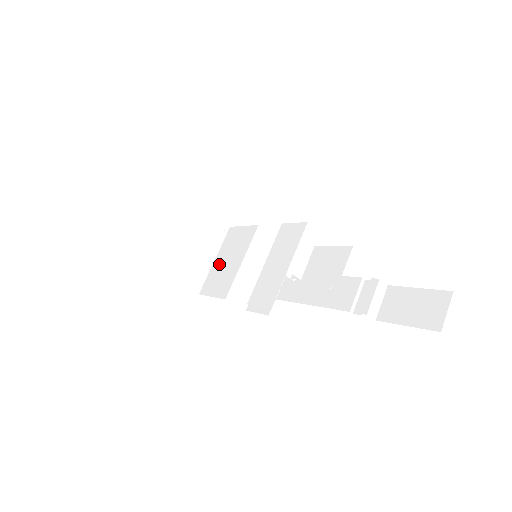
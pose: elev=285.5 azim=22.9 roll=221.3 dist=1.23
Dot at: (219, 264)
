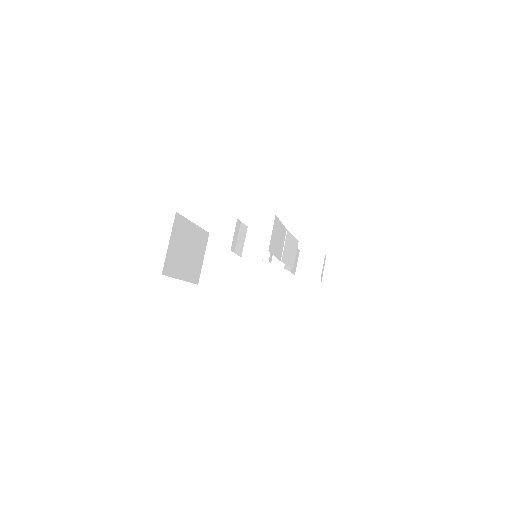
Dot at: occluded
